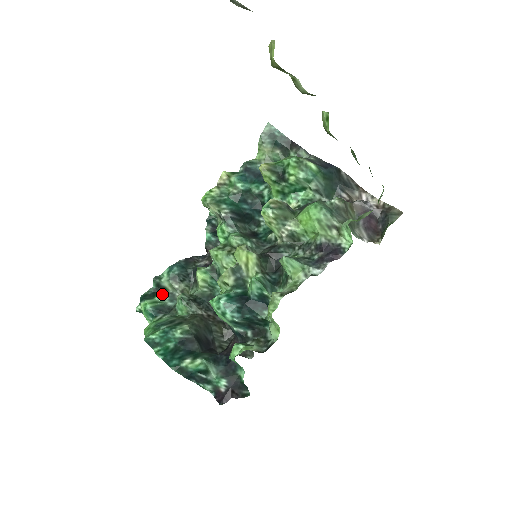
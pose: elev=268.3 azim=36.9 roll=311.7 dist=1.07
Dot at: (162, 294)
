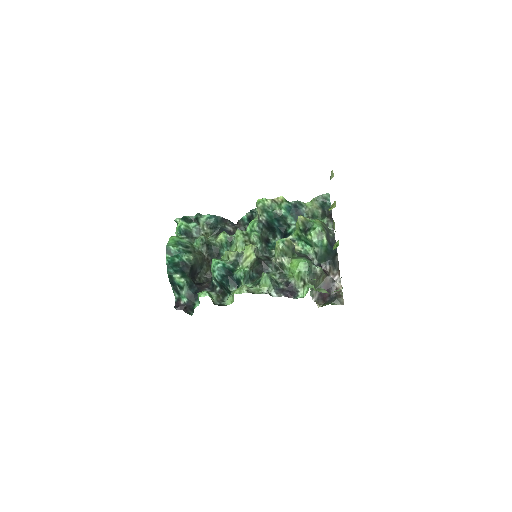
Dot at: (195, 225)
